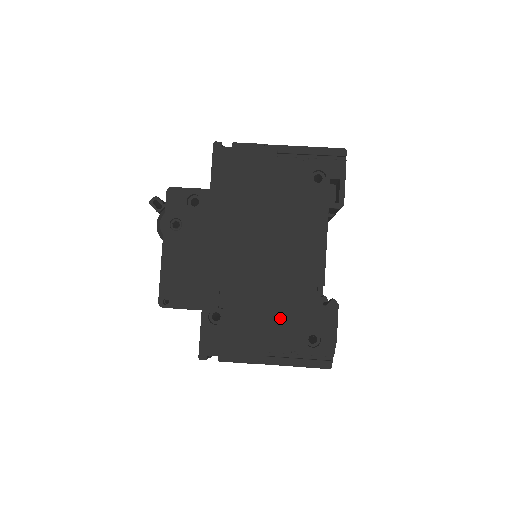
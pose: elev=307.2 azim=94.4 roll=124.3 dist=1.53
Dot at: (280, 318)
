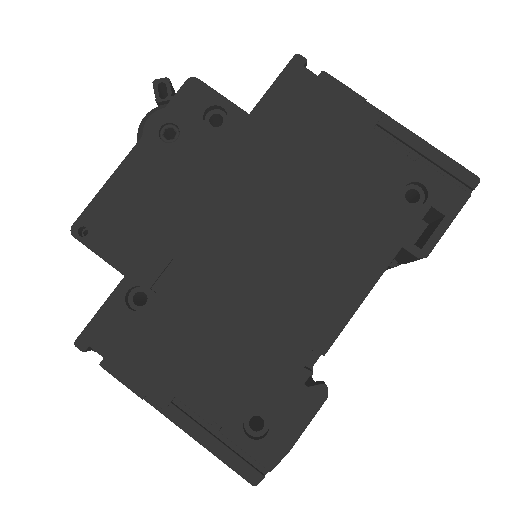
Dot at: (229, 361)
